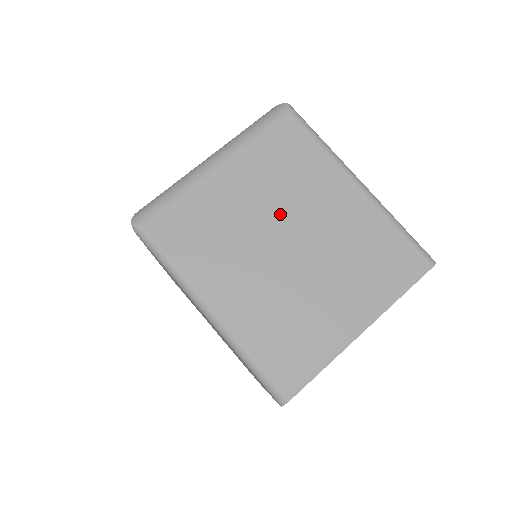
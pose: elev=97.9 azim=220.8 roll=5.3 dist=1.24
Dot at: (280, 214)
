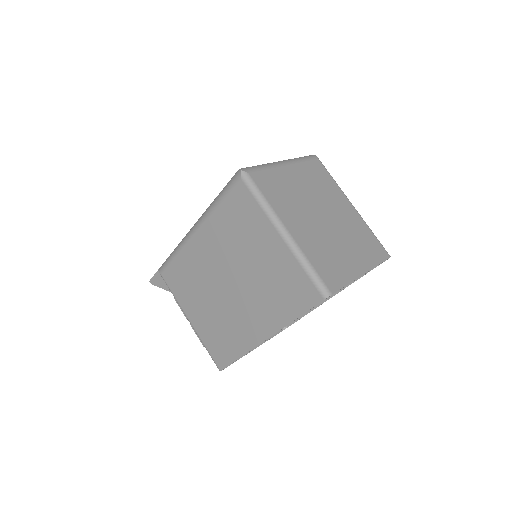
Dot at: (318, 201)
